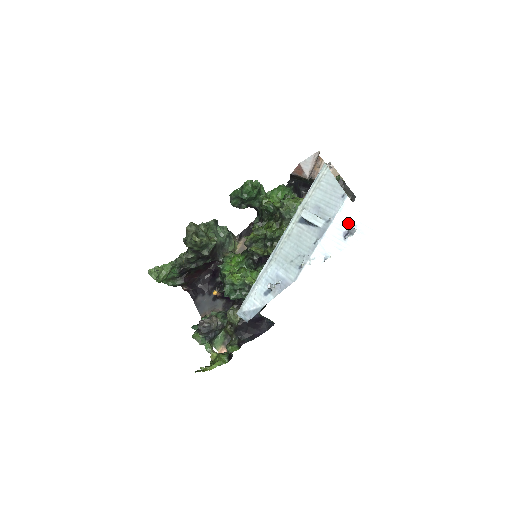
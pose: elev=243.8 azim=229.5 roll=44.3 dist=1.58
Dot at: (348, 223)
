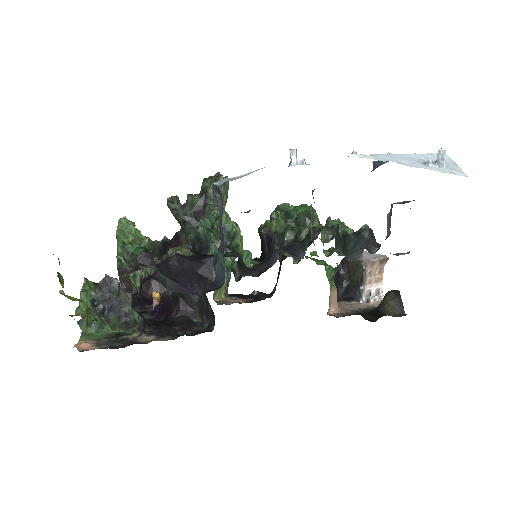
Dot at: occluded
